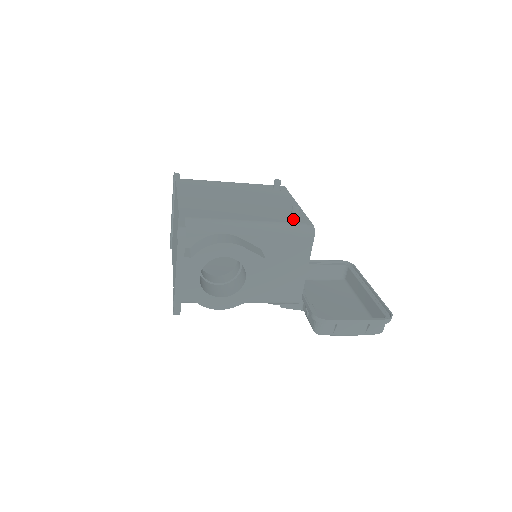
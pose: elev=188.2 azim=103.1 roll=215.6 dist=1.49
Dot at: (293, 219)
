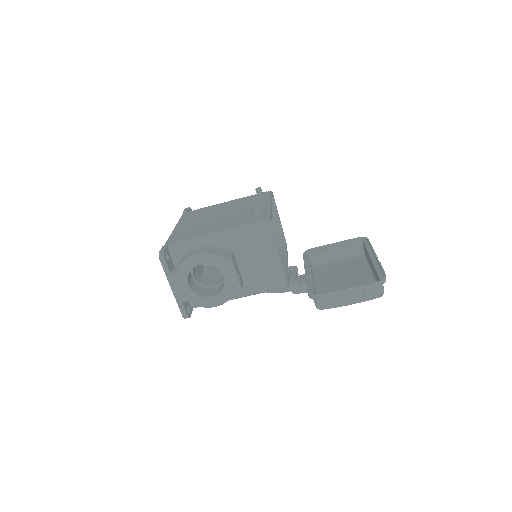
Dot at: (255, 219)
